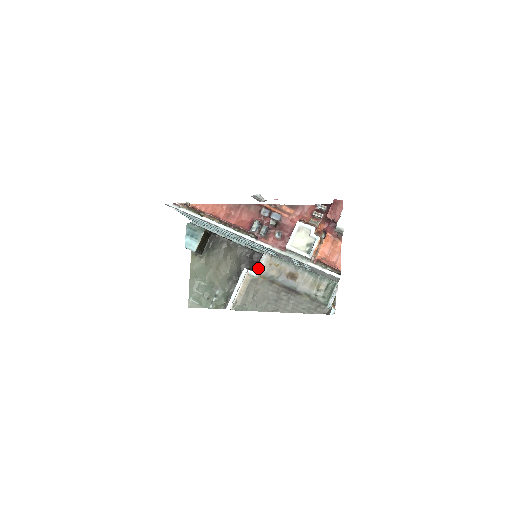
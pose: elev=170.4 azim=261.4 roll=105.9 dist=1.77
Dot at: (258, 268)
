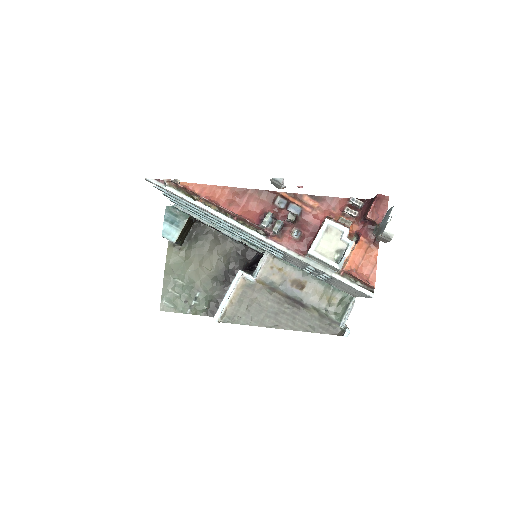
Dot at: (256, 271)
